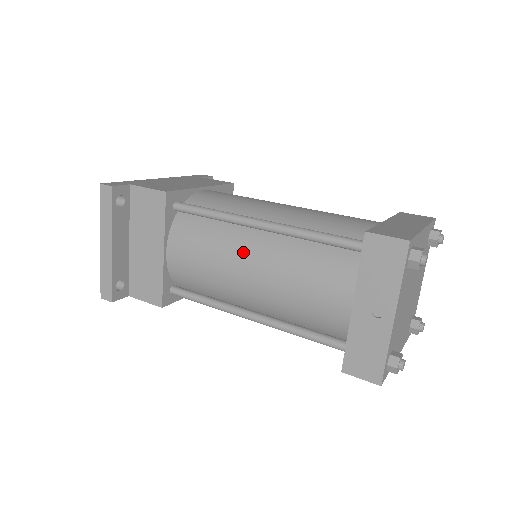
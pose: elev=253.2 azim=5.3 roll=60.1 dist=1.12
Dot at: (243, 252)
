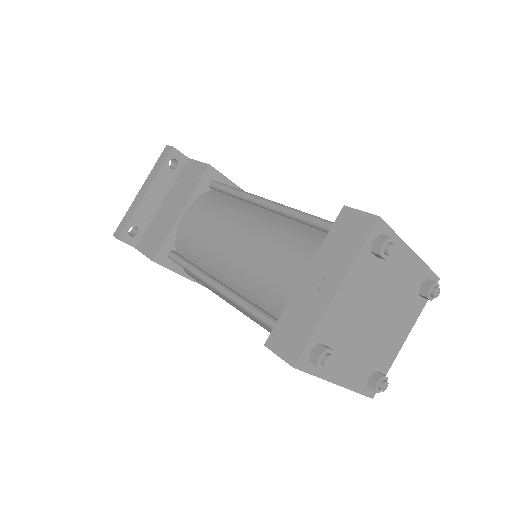
Dot at: (240, 221)
